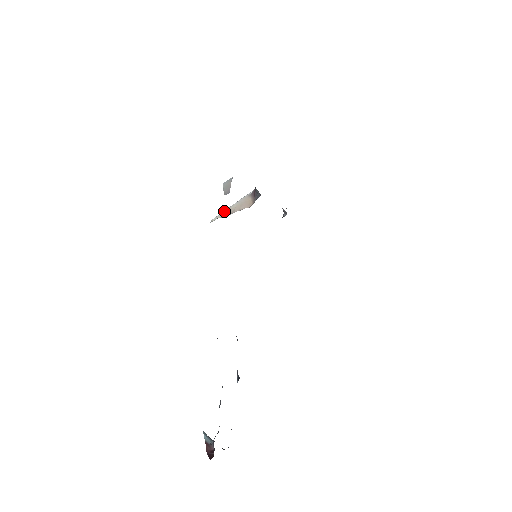
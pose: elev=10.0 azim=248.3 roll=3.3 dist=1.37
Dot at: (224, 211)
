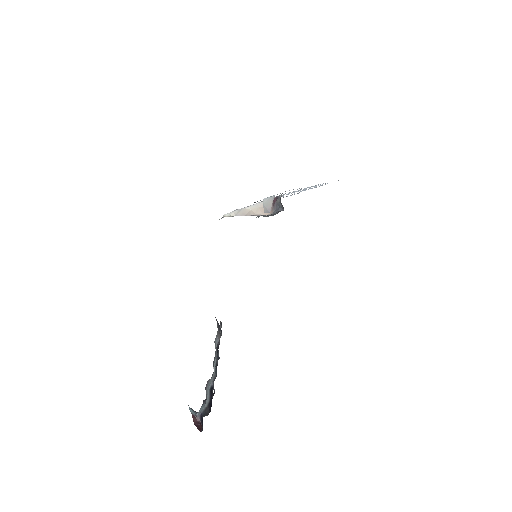
Dot at: (238, 210)
